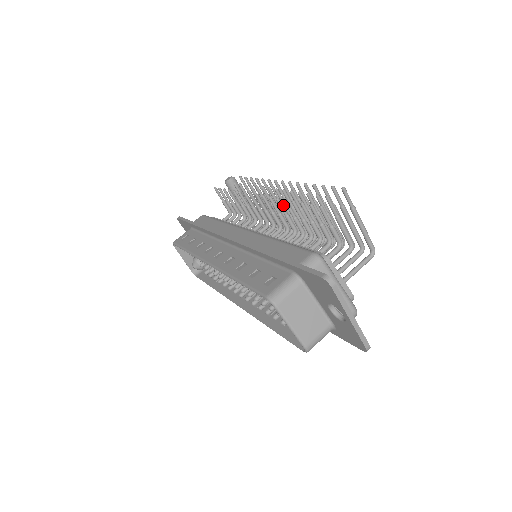
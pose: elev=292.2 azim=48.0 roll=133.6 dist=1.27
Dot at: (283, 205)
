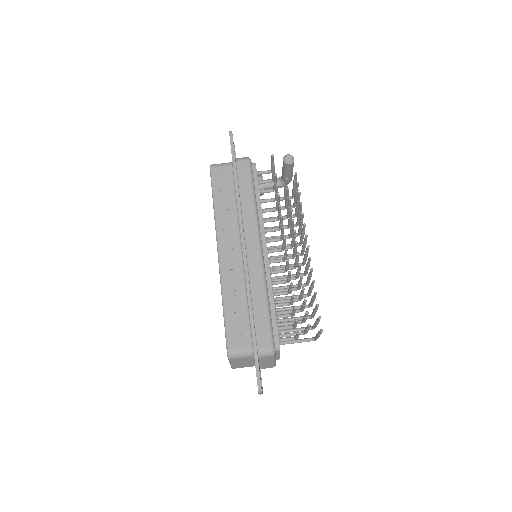
Dot at: (296, 258)
